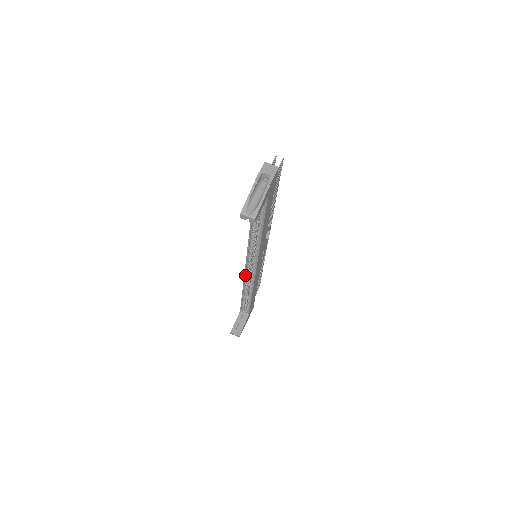
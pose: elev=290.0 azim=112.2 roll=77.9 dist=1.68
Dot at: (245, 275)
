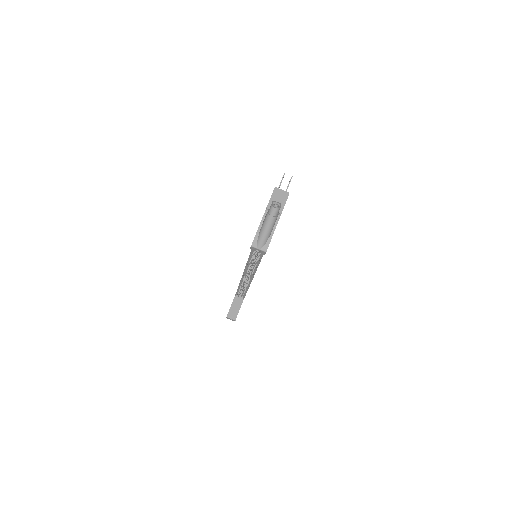
Dot at: (244, 272)
